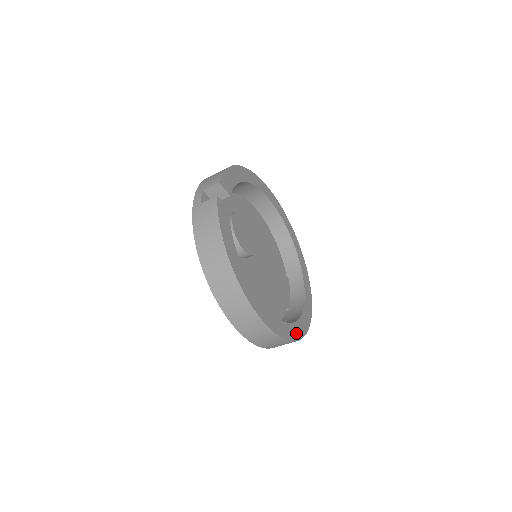
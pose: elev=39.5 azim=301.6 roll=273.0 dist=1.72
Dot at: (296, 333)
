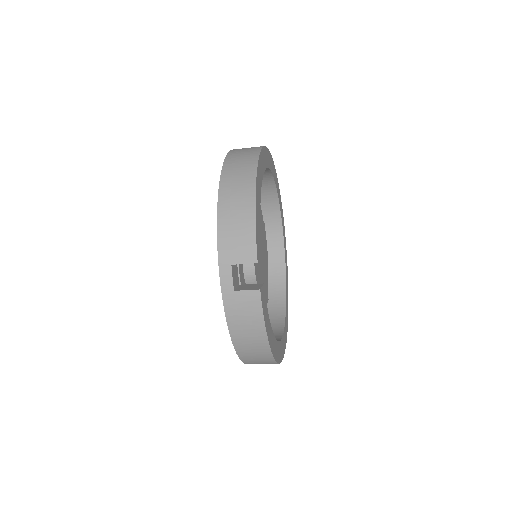
Dot at: (287, 314)
